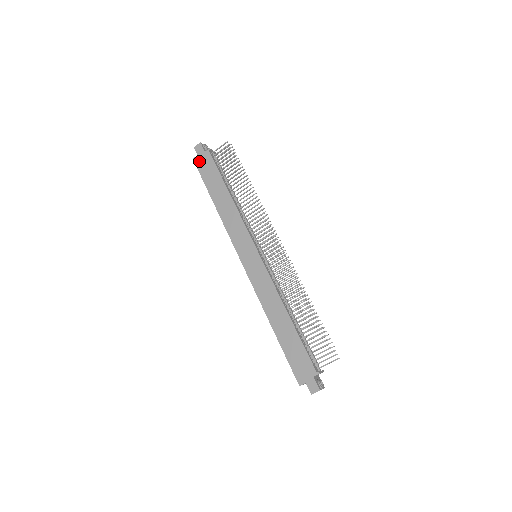
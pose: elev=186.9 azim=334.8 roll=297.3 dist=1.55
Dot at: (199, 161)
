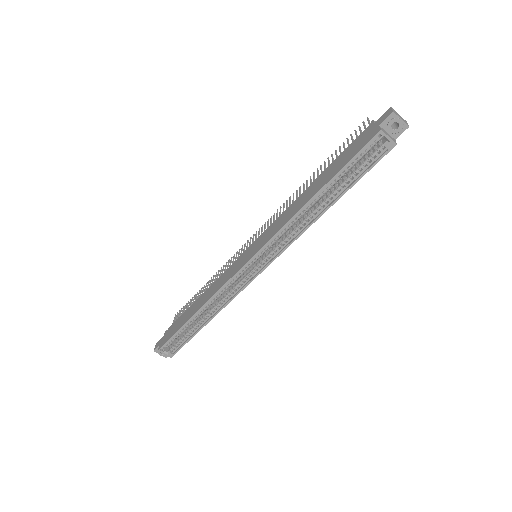
Dot at: (163, 342)
